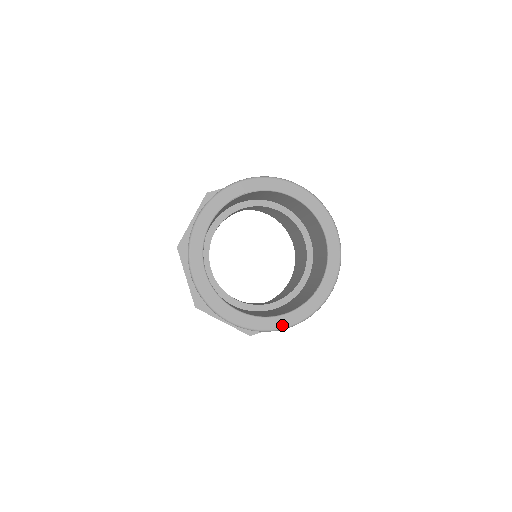
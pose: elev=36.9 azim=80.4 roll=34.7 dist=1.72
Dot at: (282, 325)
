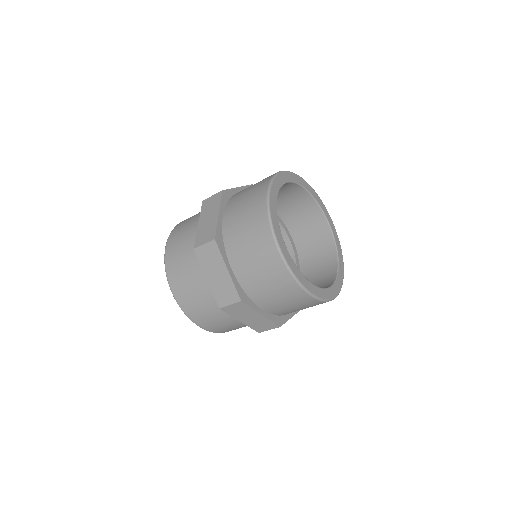
Dot at: (333, 295)
